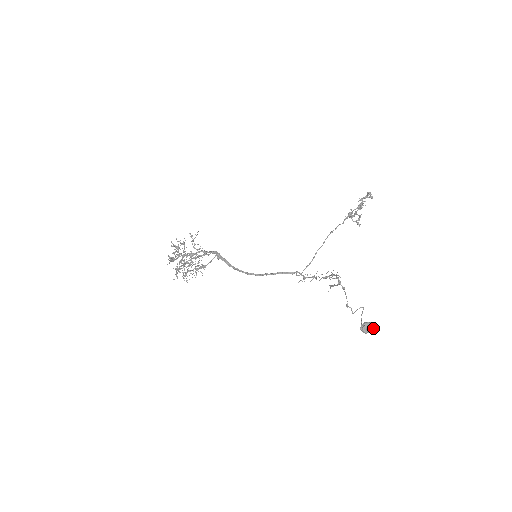
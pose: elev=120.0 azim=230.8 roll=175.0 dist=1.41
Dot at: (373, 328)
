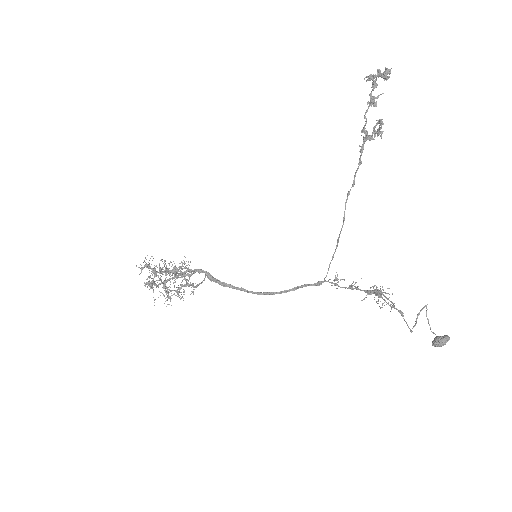
Dot at: occluded
